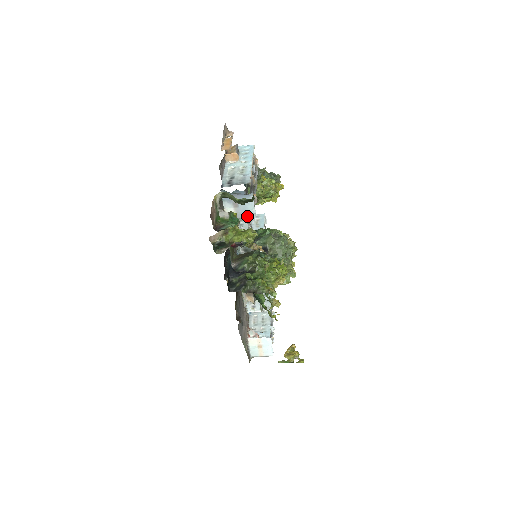
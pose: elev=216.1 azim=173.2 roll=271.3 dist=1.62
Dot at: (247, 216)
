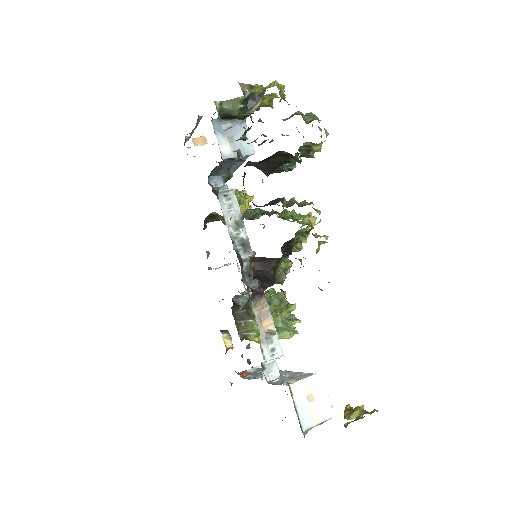
Dot at: (245, 155)
